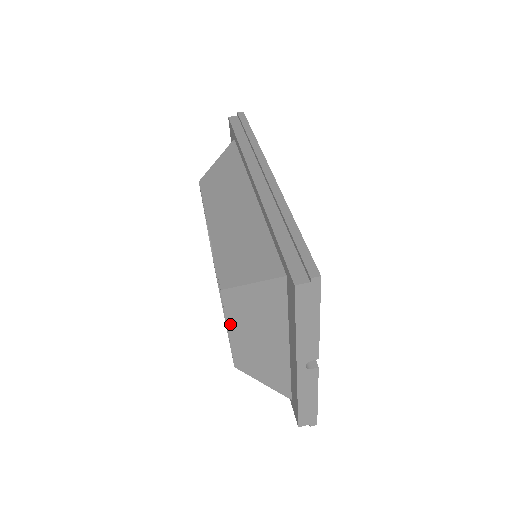
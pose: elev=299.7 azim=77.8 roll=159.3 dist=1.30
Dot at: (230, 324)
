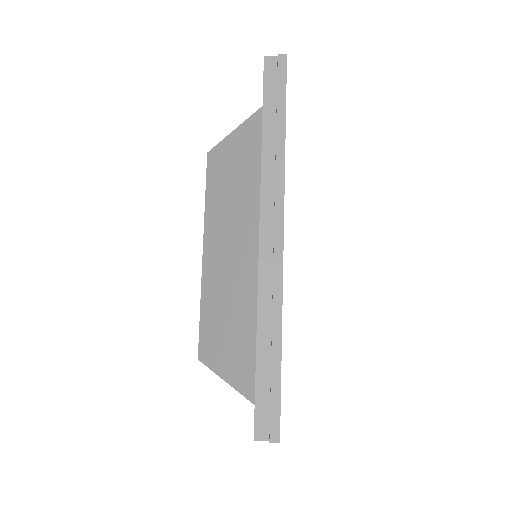
Dot at: occluded
